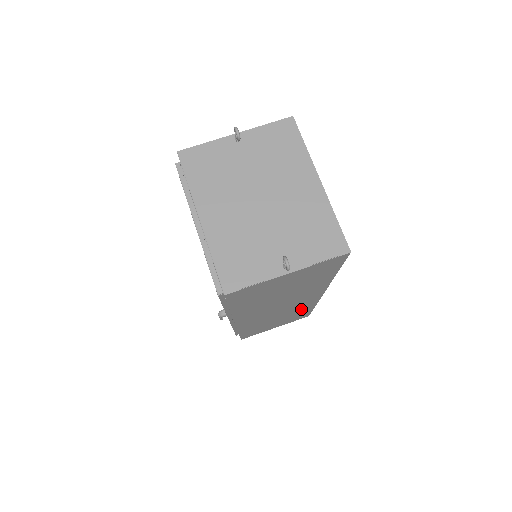
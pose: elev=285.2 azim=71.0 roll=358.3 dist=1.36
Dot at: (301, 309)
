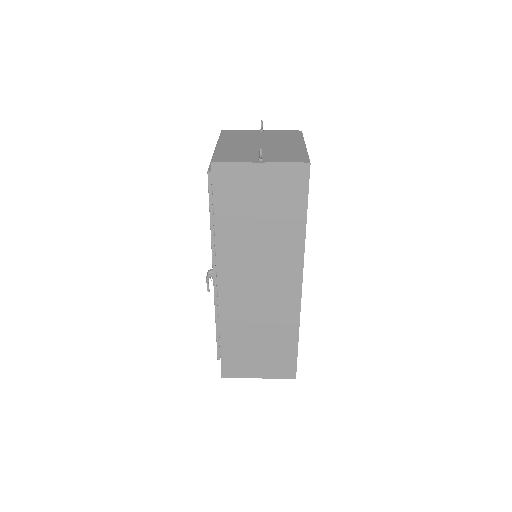
Dot at: (283, 326)
